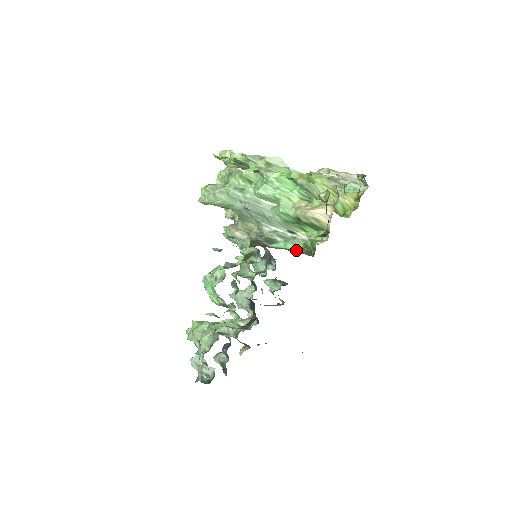
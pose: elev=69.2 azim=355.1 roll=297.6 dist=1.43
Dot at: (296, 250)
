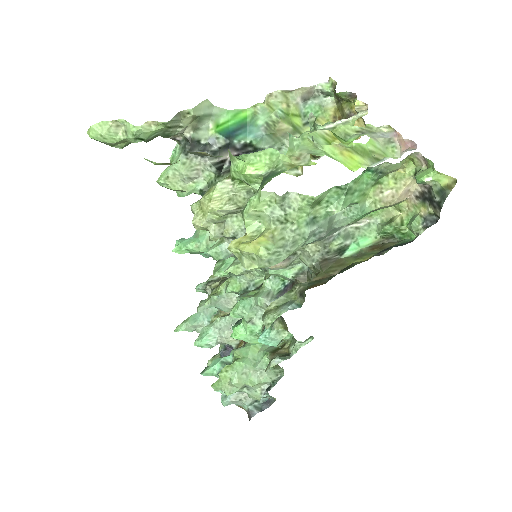
Dot at: (374, 243)
